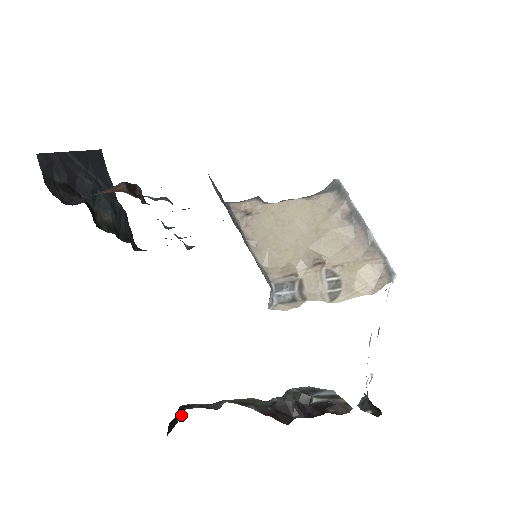
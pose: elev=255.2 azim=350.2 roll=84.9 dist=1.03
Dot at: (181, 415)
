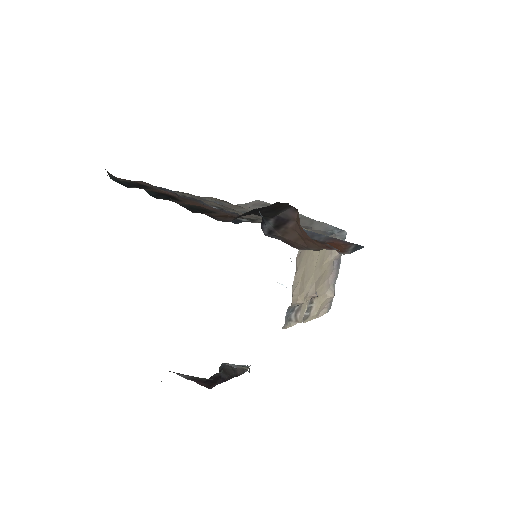
Dot at: occluded
